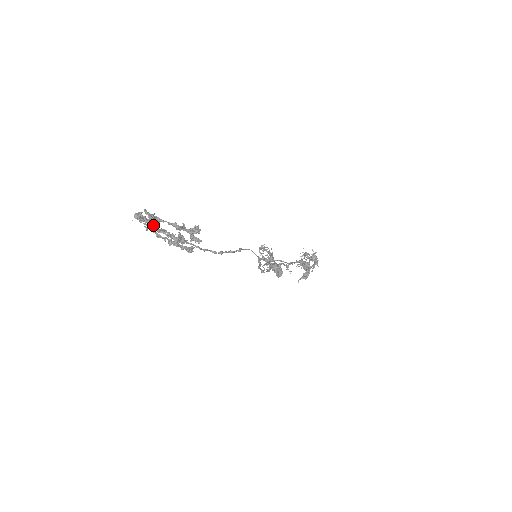
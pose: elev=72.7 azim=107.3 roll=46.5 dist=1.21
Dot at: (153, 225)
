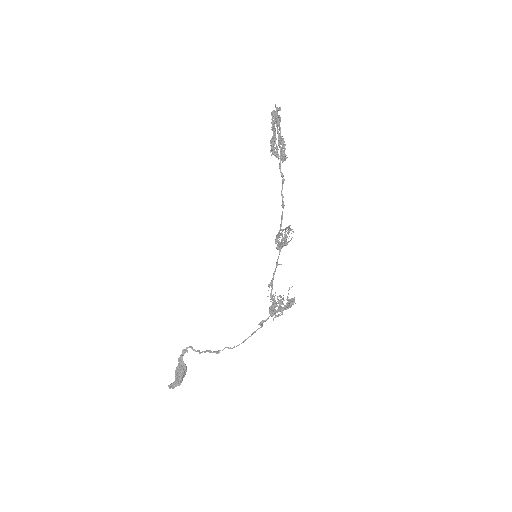
Dot at: occluded
